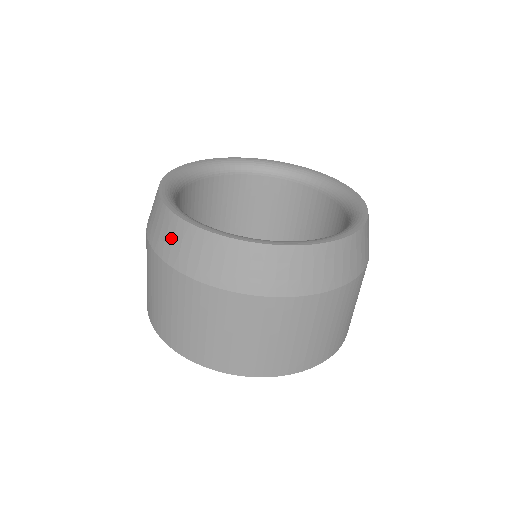
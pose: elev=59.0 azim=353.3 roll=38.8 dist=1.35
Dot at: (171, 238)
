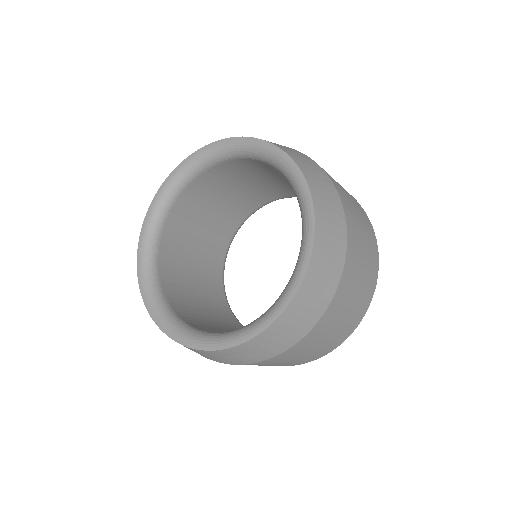
Dot at: occluded
